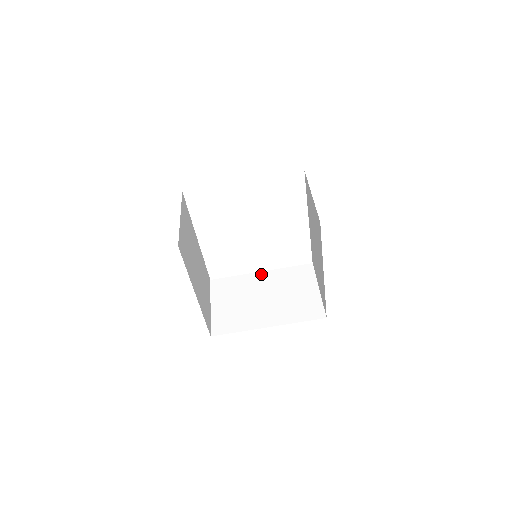
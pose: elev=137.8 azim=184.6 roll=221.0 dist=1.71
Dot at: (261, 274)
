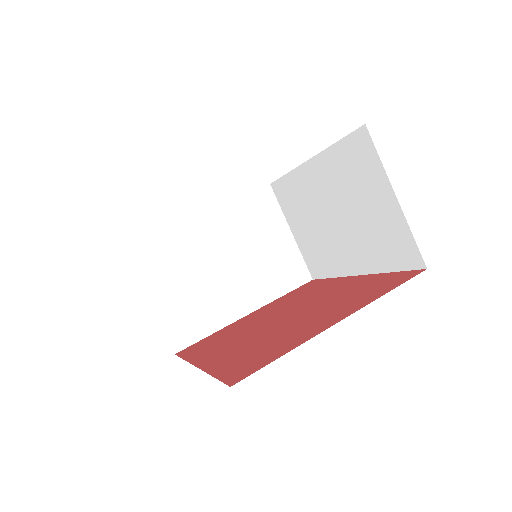
Dot at: (204, 219)
